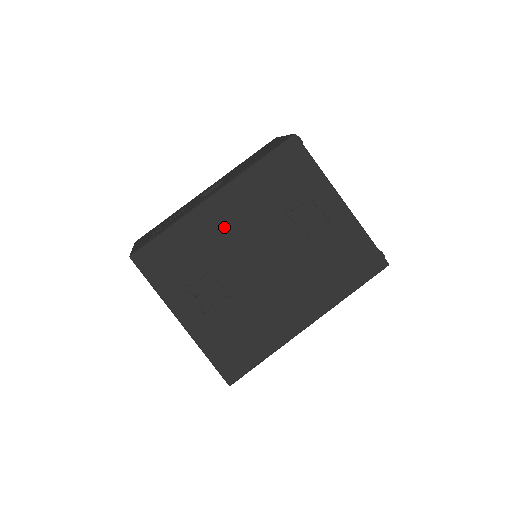
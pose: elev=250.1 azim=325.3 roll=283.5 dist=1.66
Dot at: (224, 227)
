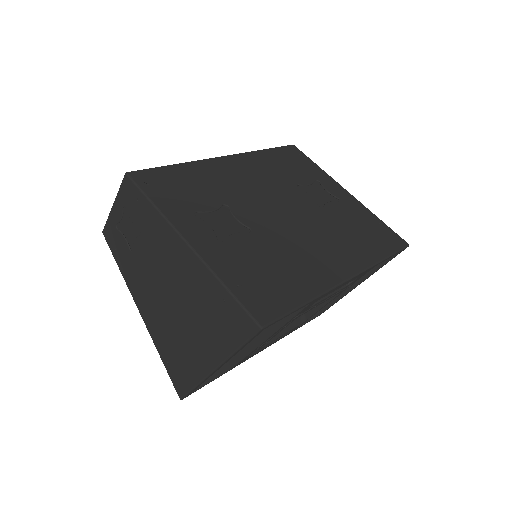
Dot at: (237, 179)
